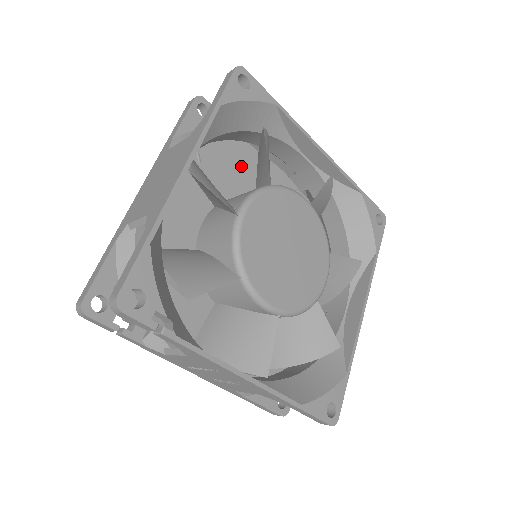
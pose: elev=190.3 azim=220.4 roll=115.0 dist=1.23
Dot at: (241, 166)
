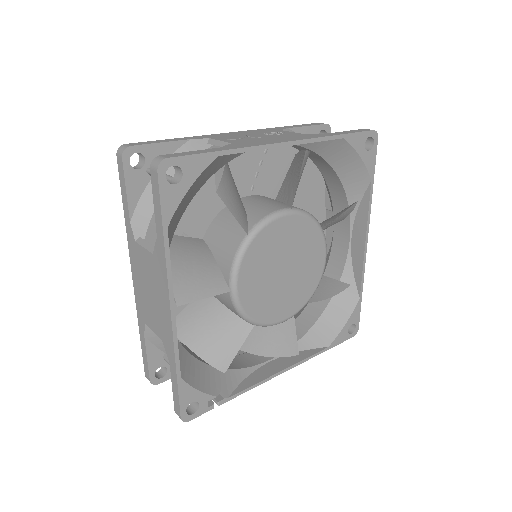
Dot at: occluded
